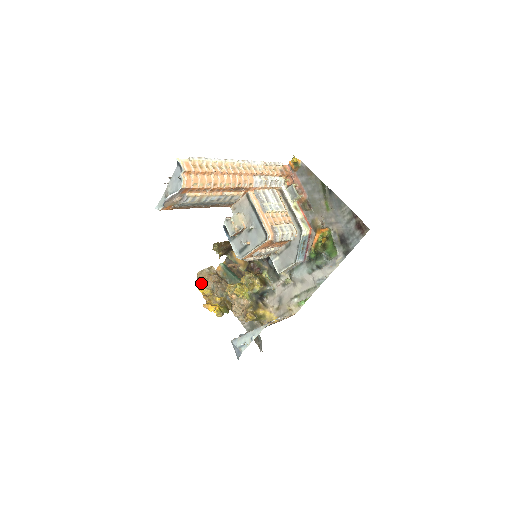
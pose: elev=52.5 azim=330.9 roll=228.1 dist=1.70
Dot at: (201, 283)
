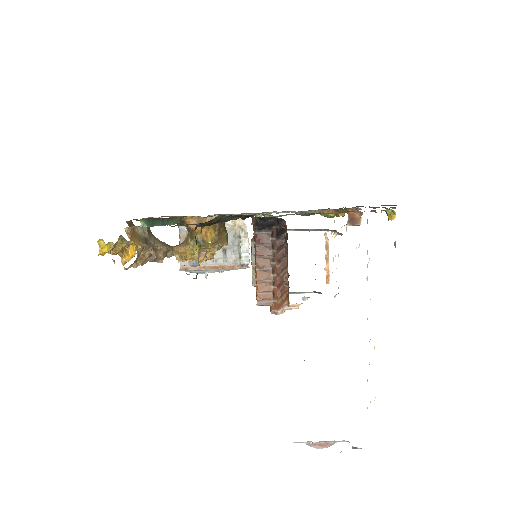
Dot at: occluded
